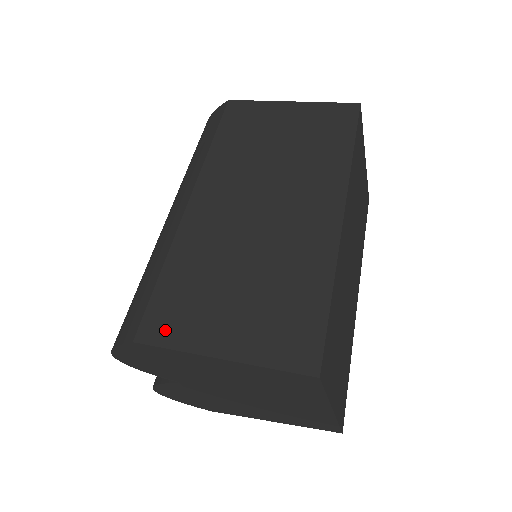
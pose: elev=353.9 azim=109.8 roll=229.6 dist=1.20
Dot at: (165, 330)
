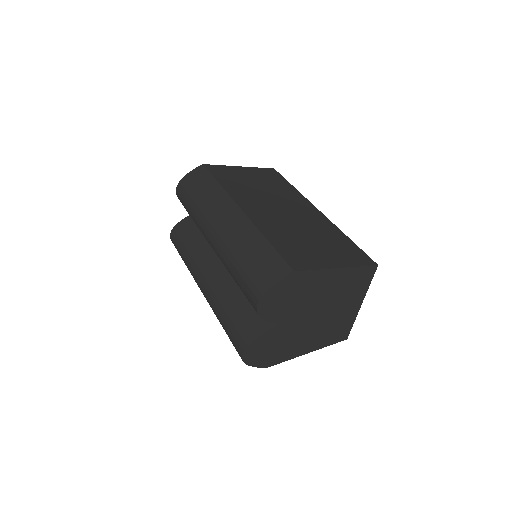
Dot at: (303, 263)
